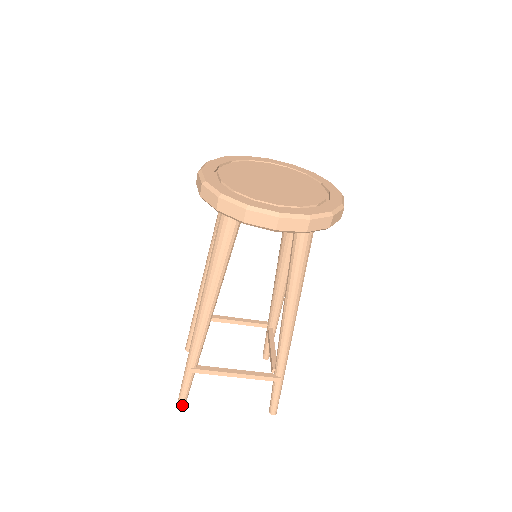
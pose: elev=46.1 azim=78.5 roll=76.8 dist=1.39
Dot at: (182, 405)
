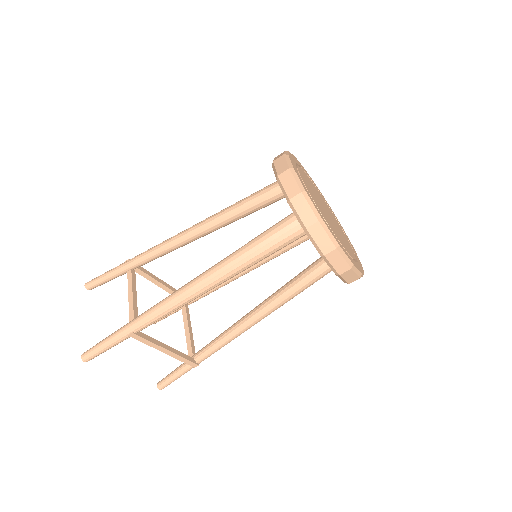
Dot at: (88, 360)
